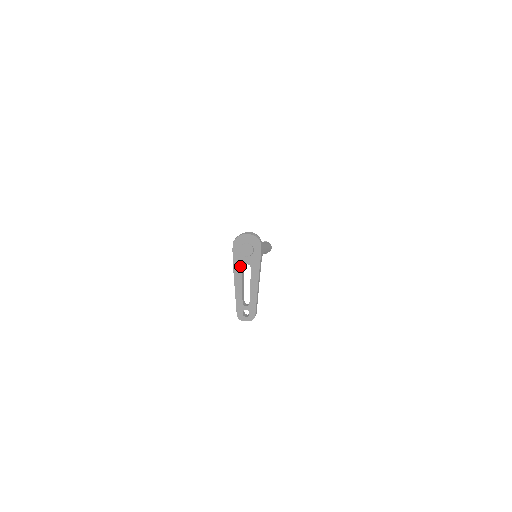
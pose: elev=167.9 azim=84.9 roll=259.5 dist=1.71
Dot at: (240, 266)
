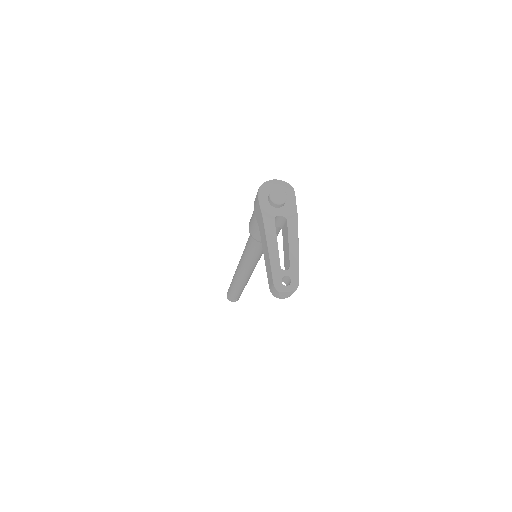
Dot at: (272, 217)
